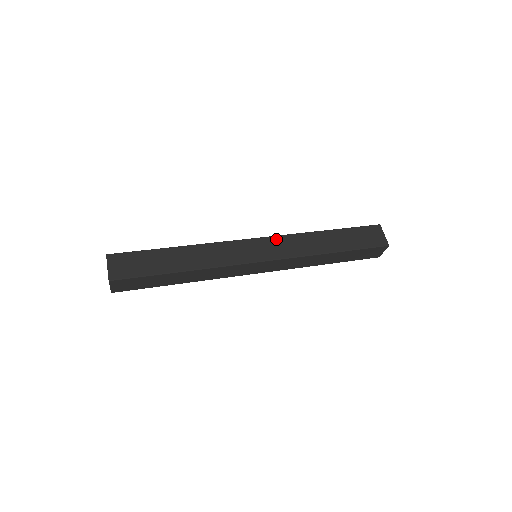
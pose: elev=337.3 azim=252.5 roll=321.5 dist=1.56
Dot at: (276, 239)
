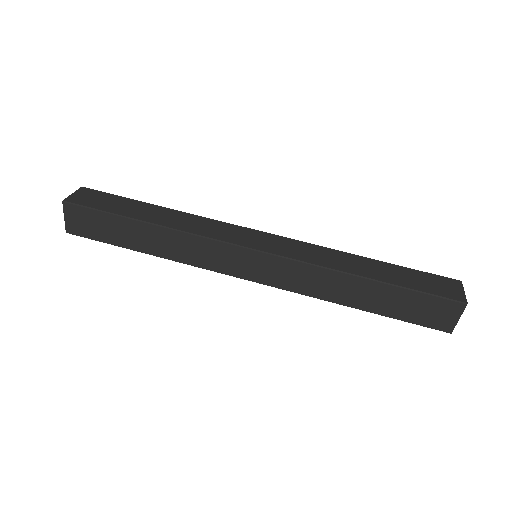
Dot at: (283, 262)
